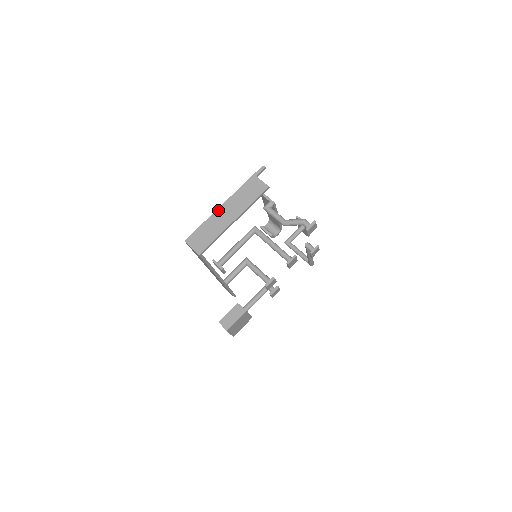
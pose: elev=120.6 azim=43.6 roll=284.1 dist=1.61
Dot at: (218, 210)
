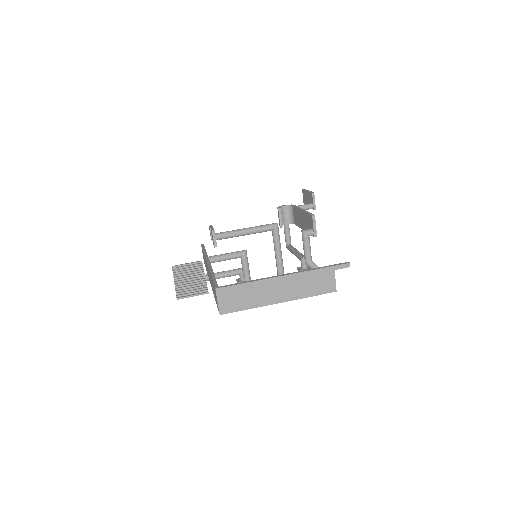
Dot at: (272, 279)
